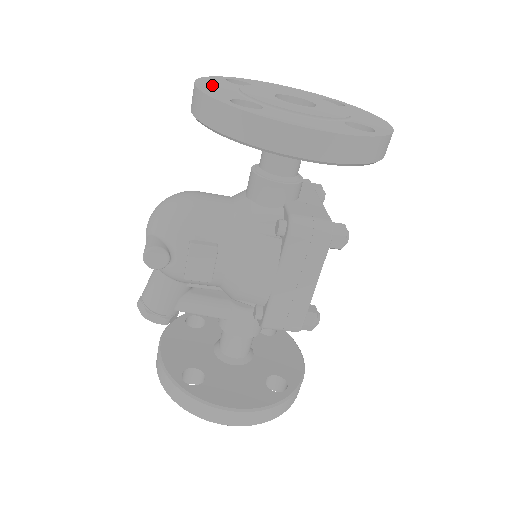
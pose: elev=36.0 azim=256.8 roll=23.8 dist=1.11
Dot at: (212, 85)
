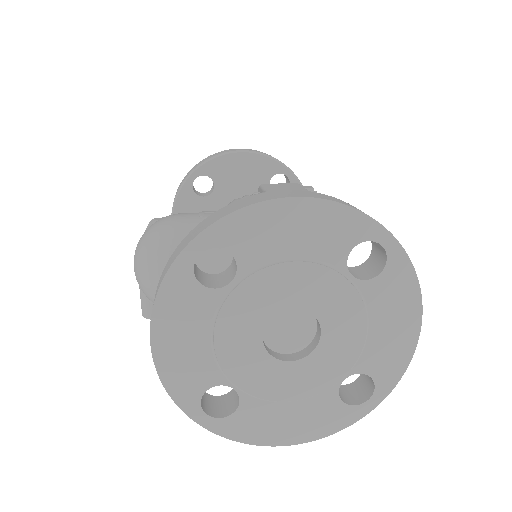
Dot at: (175, 339)
